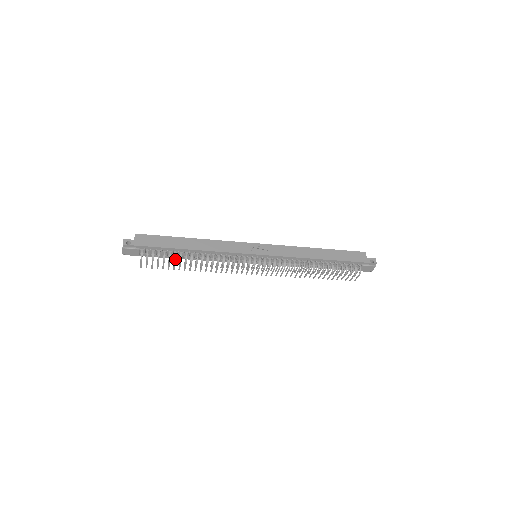
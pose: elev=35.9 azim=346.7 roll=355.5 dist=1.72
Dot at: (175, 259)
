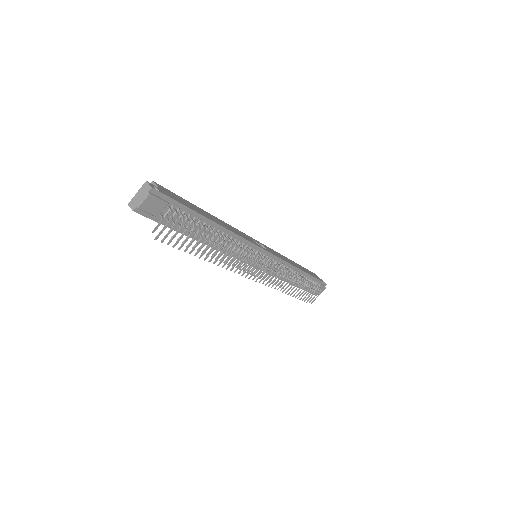
Dot at: (204, 232)
